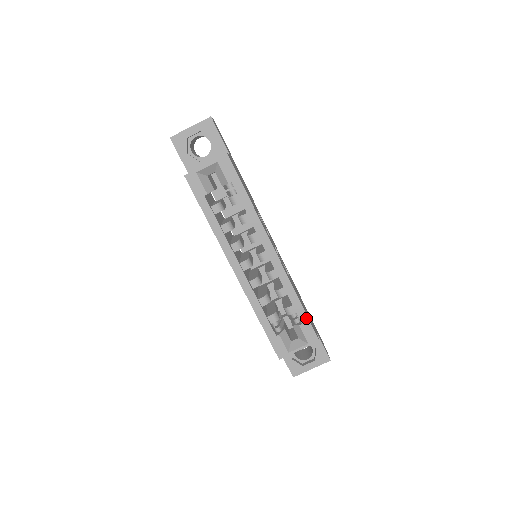
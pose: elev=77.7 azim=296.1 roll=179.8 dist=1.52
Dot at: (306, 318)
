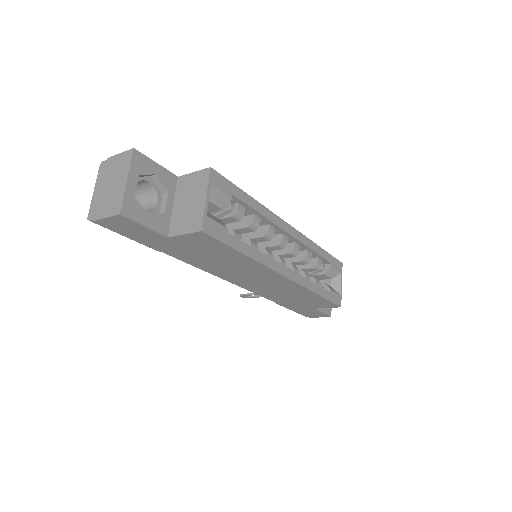
Dot at: (330, 256)
